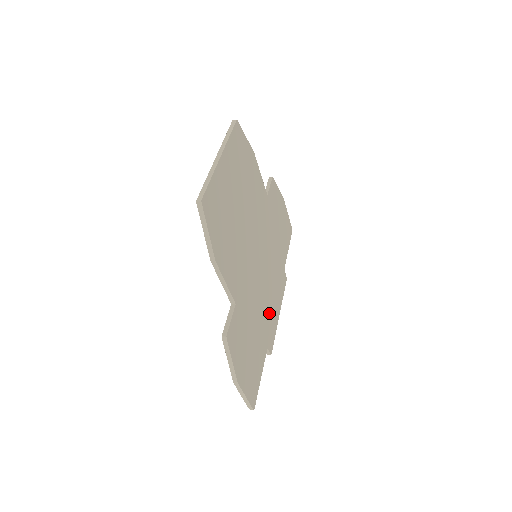
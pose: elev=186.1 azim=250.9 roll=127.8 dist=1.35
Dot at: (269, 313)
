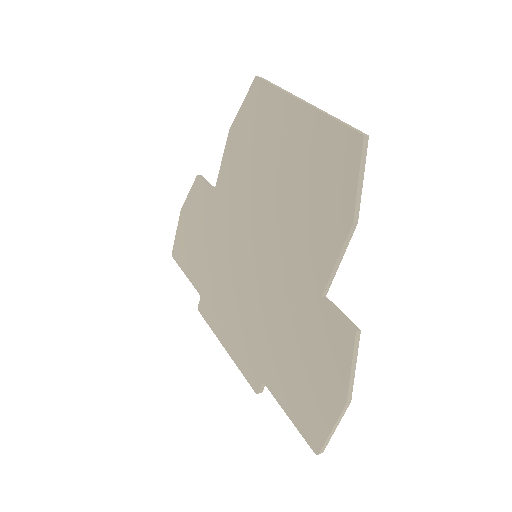
Dot at: occluded
